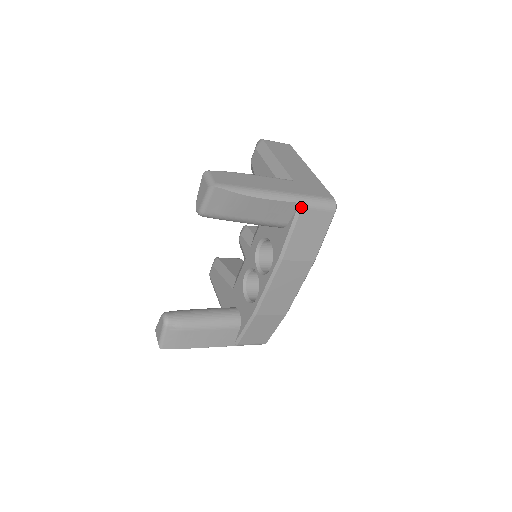
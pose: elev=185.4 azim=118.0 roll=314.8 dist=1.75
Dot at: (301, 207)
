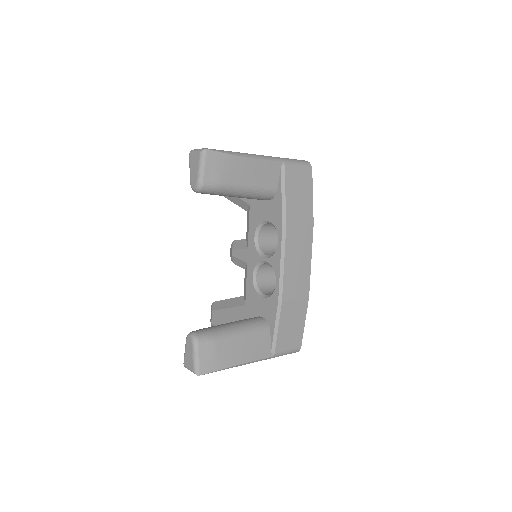
Dot at: (284, 165)
